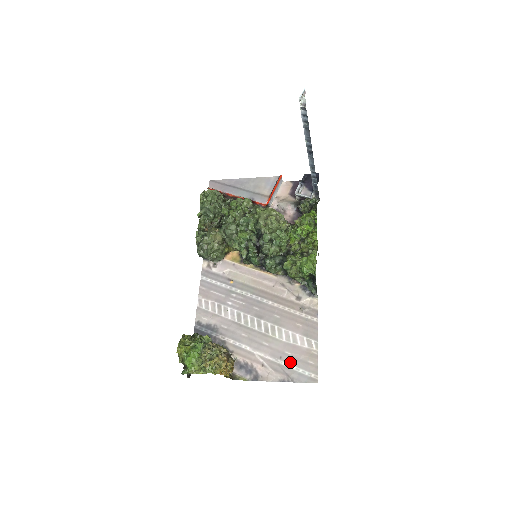
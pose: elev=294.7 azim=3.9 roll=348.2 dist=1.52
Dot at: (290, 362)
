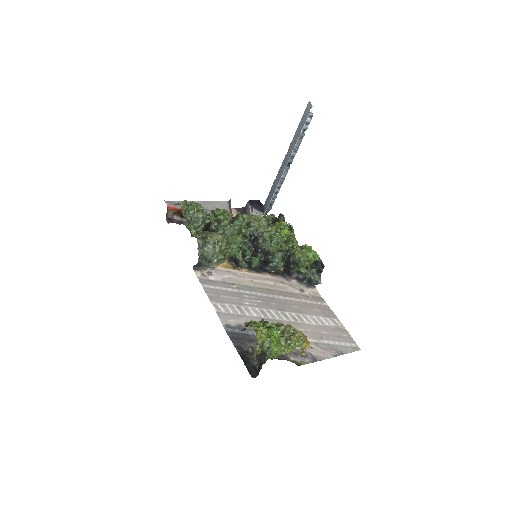
Dot at: (331, 339)
